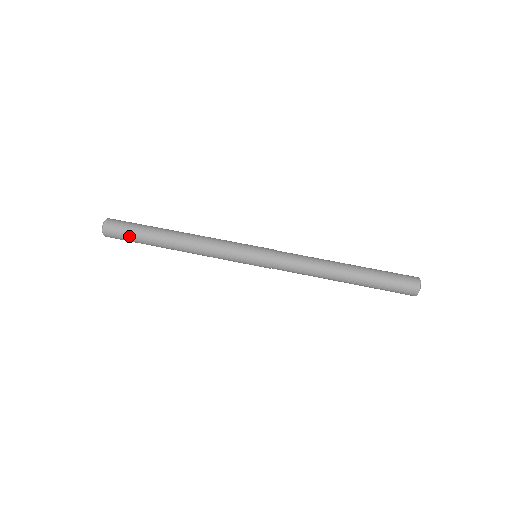
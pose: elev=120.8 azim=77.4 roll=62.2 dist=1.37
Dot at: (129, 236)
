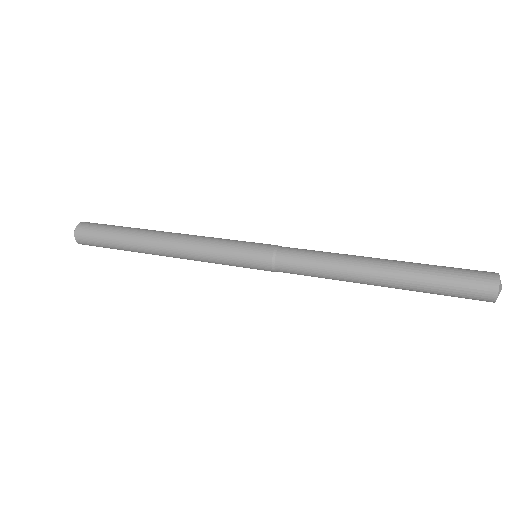
Dot at: (103, 233)
